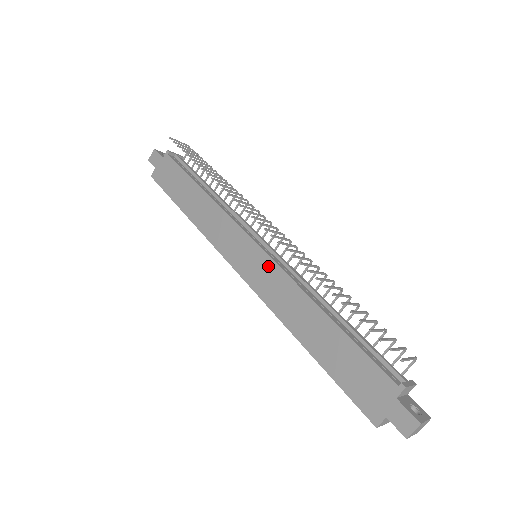
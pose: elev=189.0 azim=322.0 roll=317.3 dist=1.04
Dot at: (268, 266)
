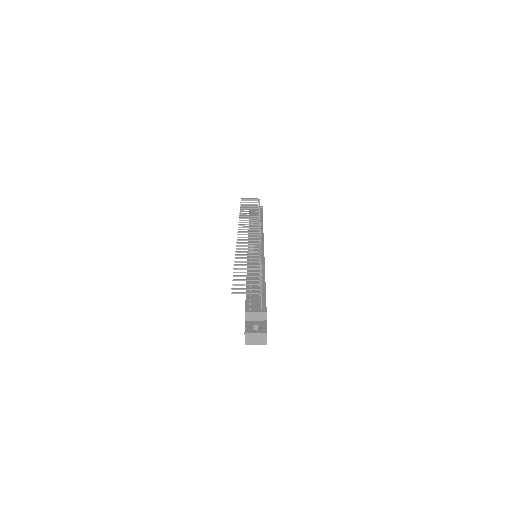
Dot at: occluded
